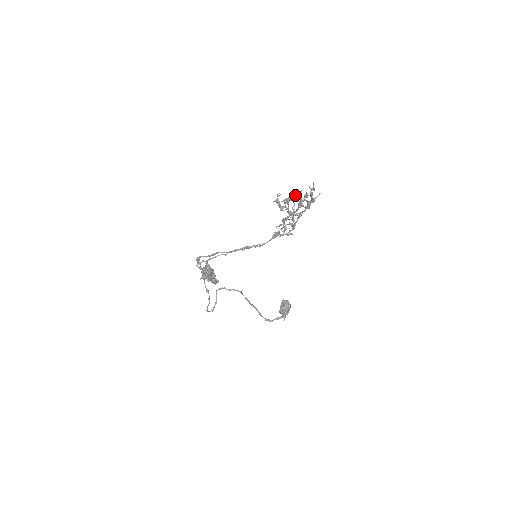
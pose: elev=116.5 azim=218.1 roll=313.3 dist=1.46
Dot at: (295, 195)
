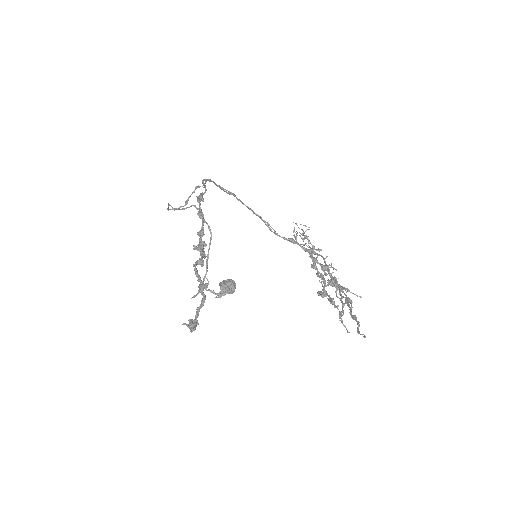
Dot at: (342, 321)
